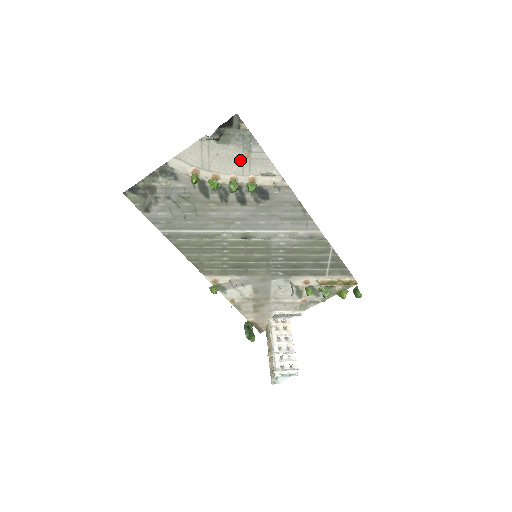
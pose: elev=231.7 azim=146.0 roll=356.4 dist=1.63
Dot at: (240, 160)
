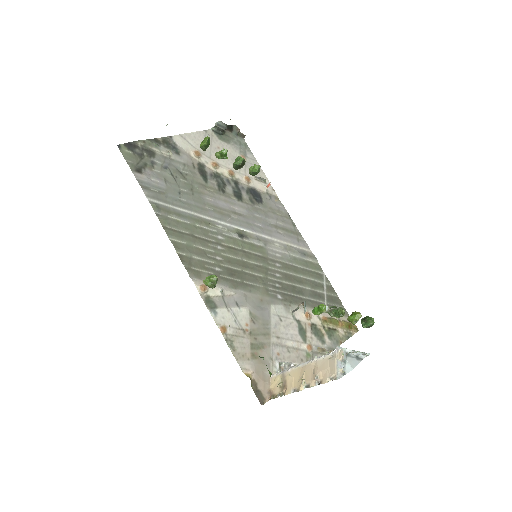
Dot at: occluded
